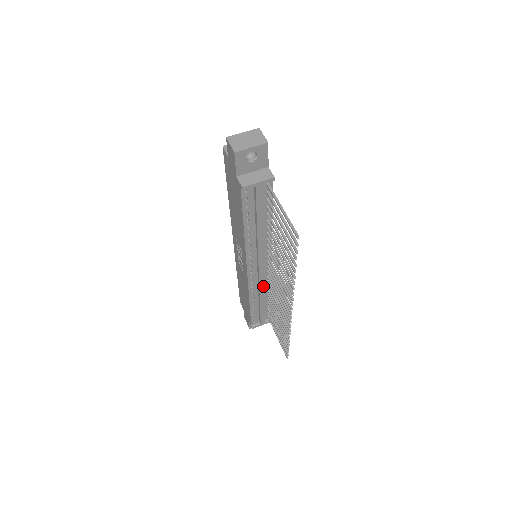
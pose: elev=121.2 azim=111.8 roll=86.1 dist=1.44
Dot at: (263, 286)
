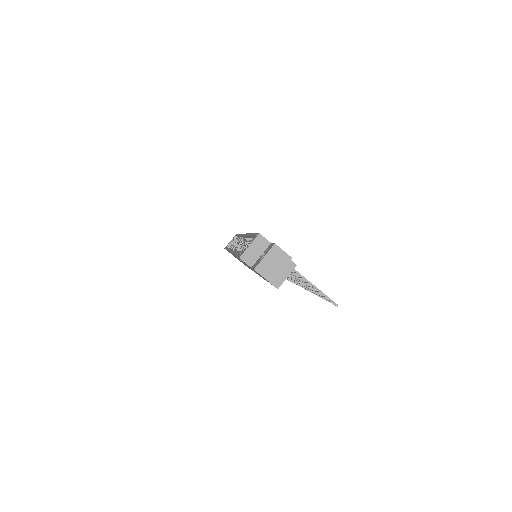
Dot at: occluded
